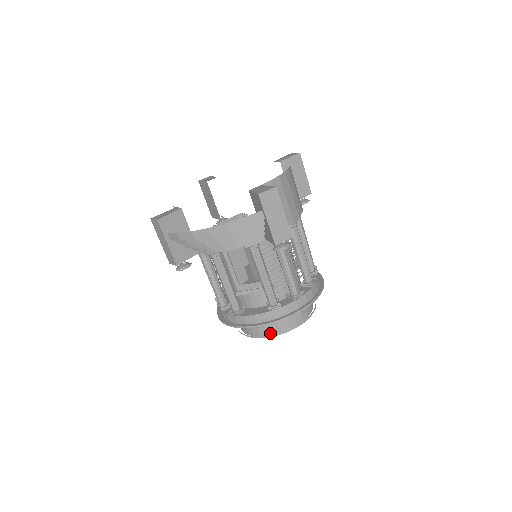
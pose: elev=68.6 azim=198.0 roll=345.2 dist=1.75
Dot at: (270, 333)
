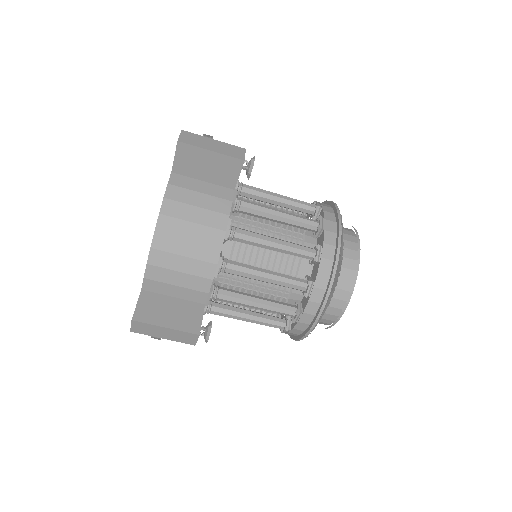
Dot at: occluded
